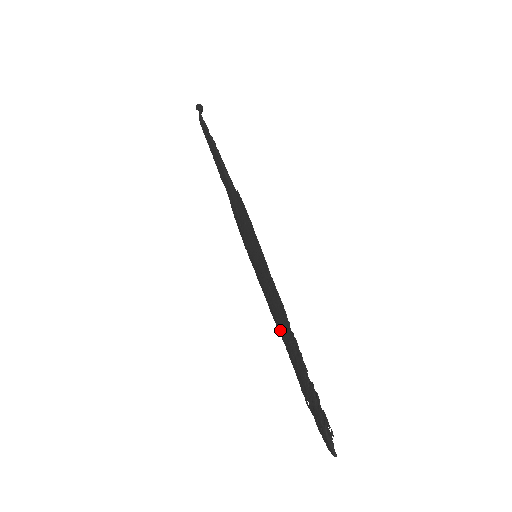
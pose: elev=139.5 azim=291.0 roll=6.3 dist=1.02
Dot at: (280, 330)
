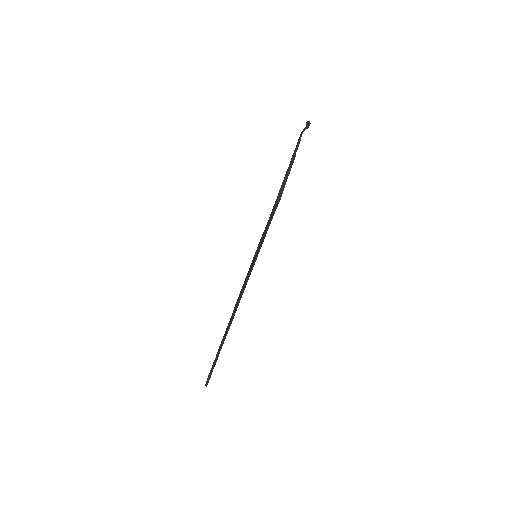
Dot at: occluded
